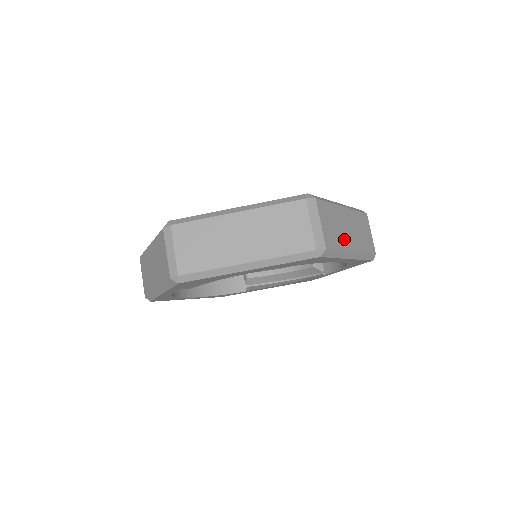
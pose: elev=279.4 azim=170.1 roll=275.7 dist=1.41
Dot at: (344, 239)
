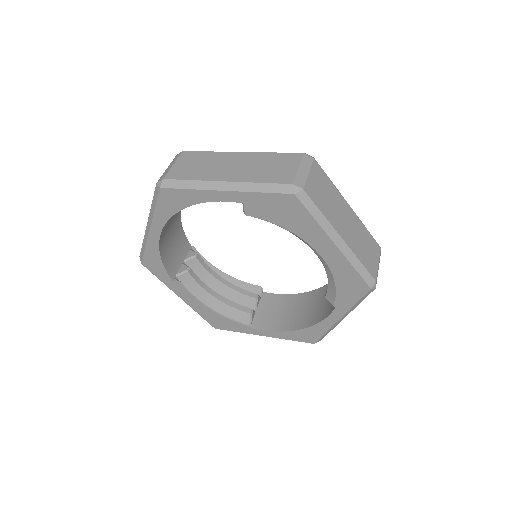
Dot at: occluded
